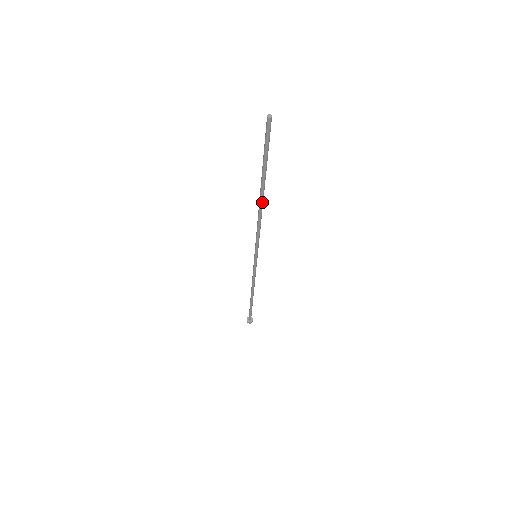
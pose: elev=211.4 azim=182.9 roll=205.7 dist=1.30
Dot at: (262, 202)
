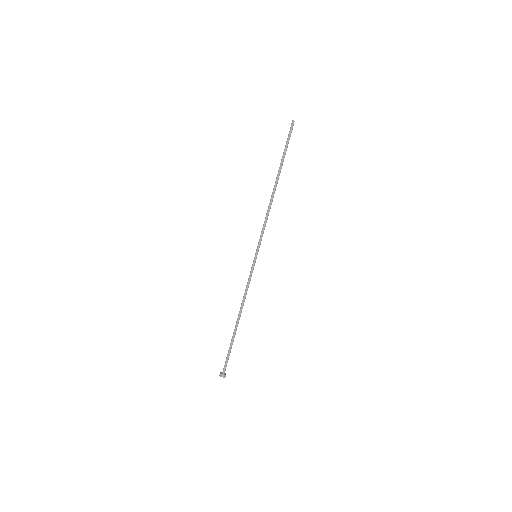
Dot at: (275, 190)
